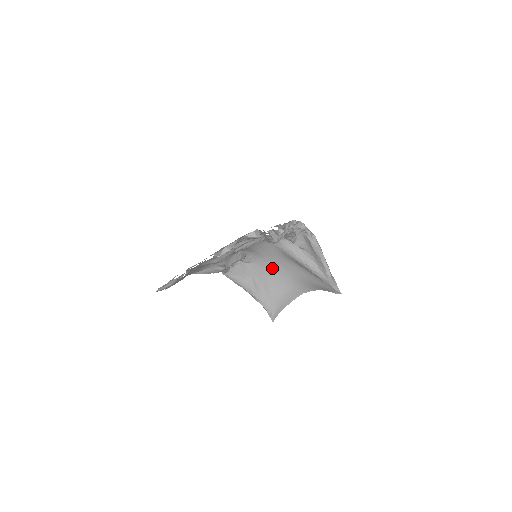
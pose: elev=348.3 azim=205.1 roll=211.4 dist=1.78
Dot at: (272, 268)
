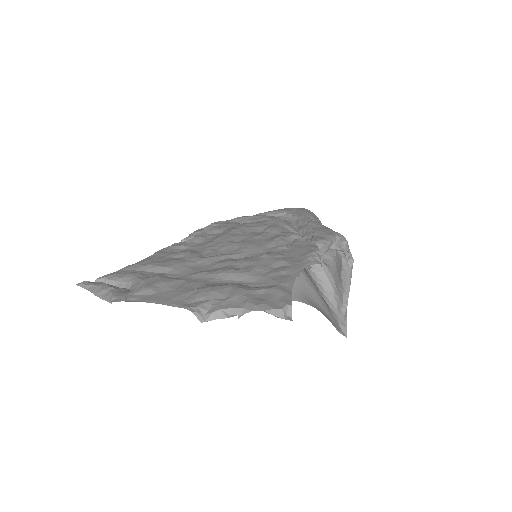
Dot at: occluded
